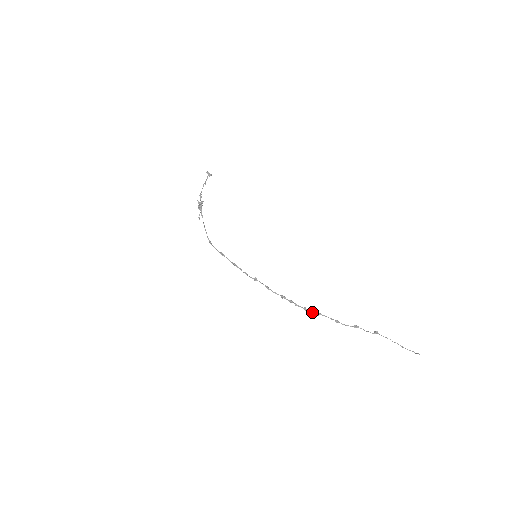
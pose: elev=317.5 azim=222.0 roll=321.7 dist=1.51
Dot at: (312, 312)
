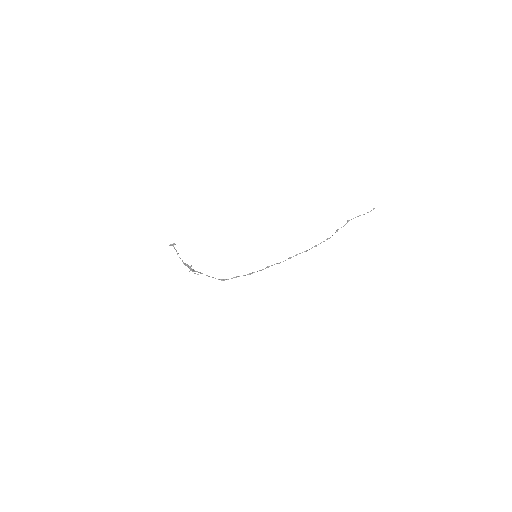
Dot at: (311, 248)
